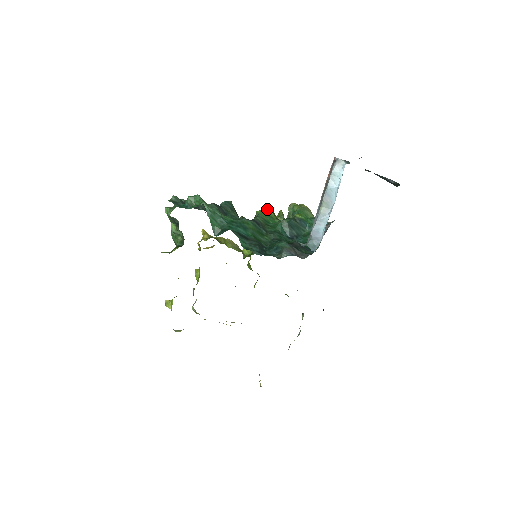
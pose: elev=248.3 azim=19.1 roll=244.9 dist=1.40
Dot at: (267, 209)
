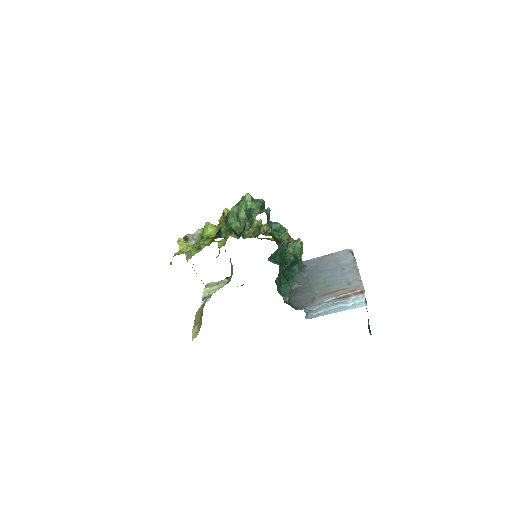
Dot at: (287, 232)
